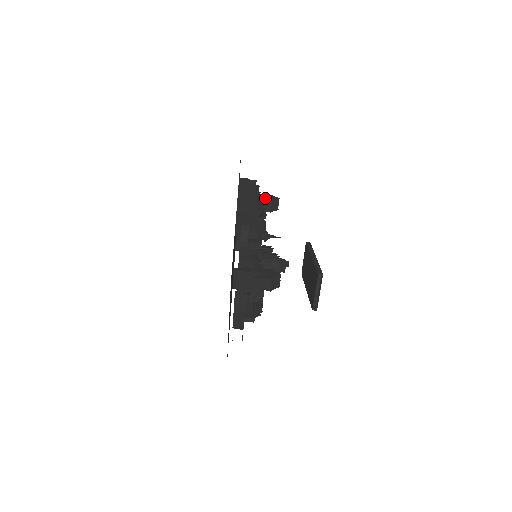
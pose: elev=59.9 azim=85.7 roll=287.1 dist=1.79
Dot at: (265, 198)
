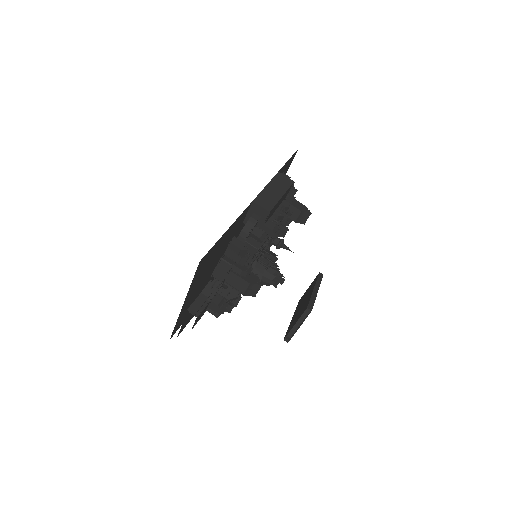
Dot at: (297, 206)
